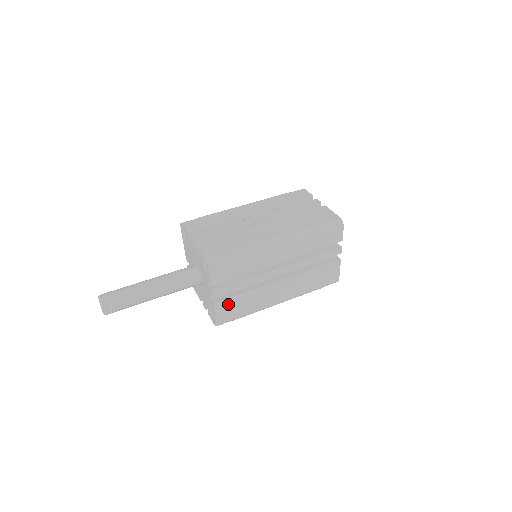
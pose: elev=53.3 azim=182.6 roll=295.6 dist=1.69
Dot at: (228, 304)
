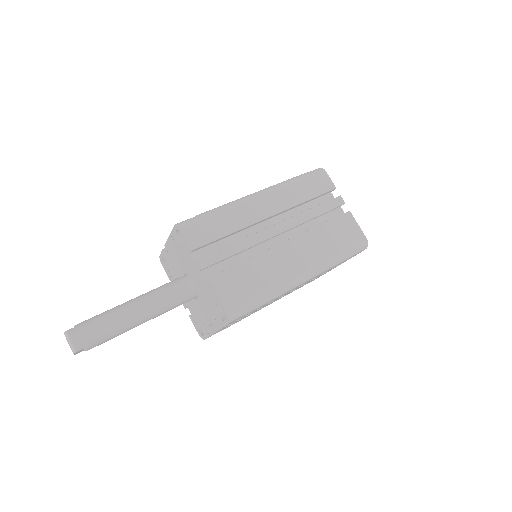
Dot at: (225, 327)
